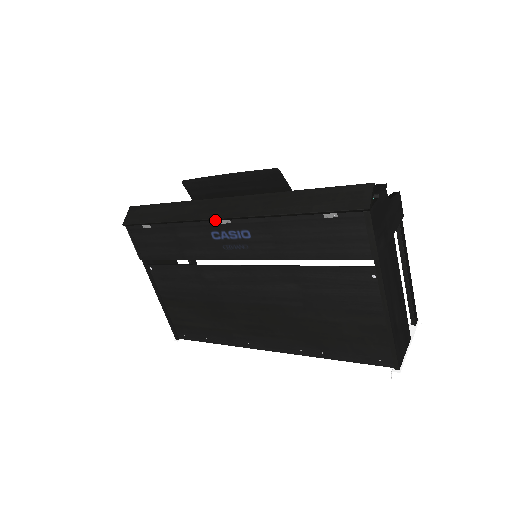
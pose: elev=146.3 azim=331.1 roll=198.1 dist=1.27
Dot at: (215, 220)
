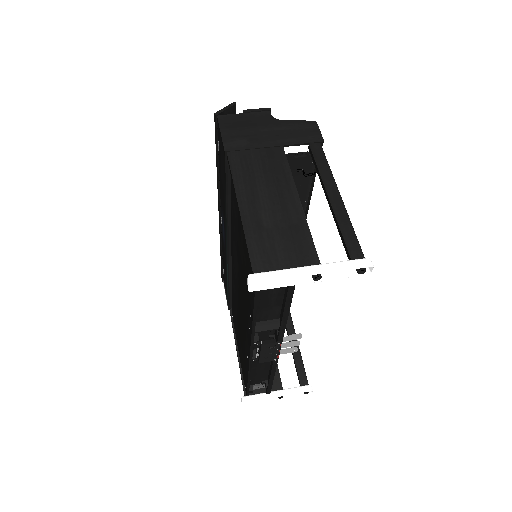
Dot at: (221, 225)
